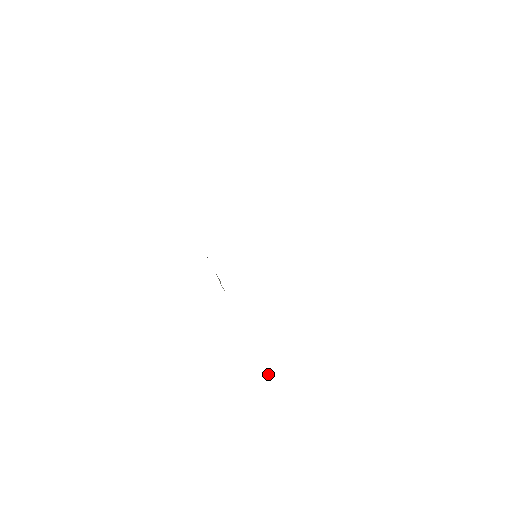
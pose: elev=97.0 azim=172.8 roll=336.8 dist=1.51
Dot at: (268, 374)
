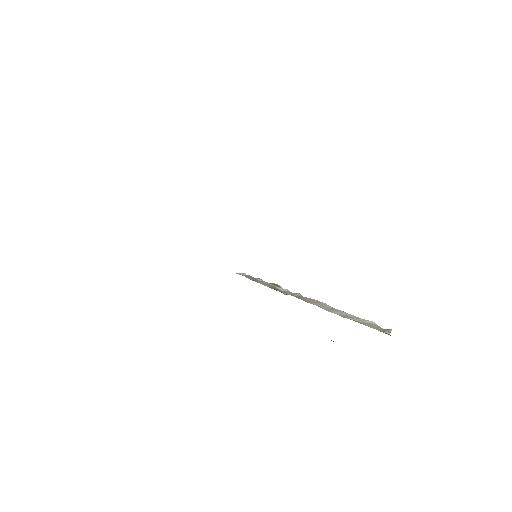
Dot at: (374, 324)
